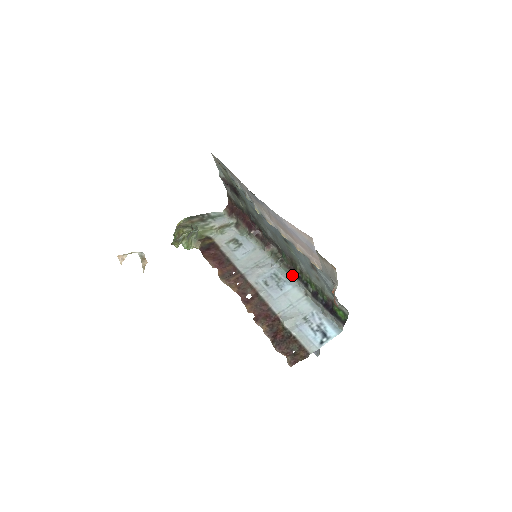
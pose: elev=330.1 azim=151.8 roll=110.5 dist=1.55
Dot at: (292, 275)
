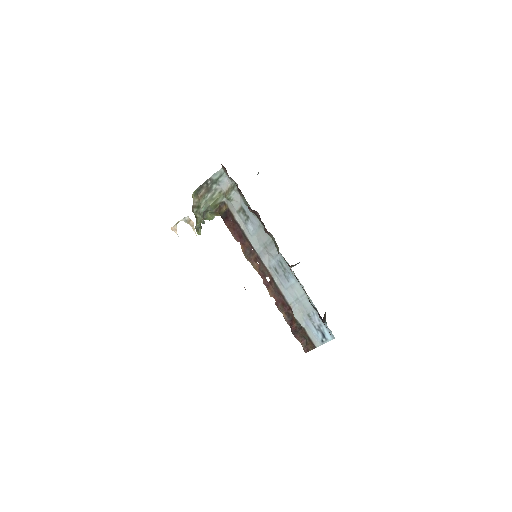
Dot at: (292, 271)
